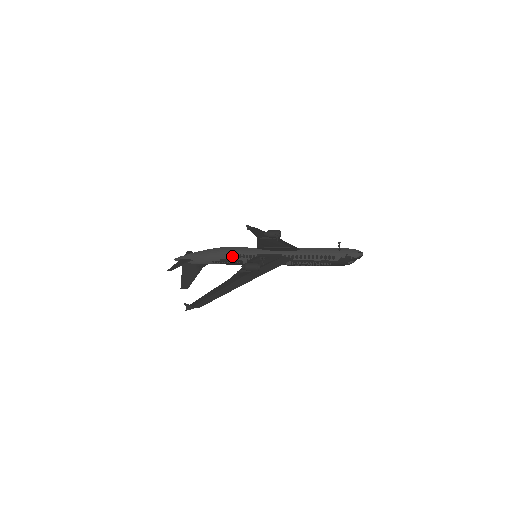
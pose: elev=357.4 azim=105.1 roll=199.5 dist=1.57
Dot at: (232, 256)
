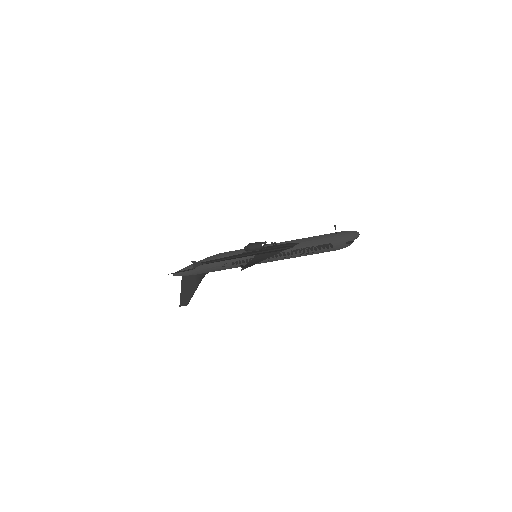
Dot at: occluded
